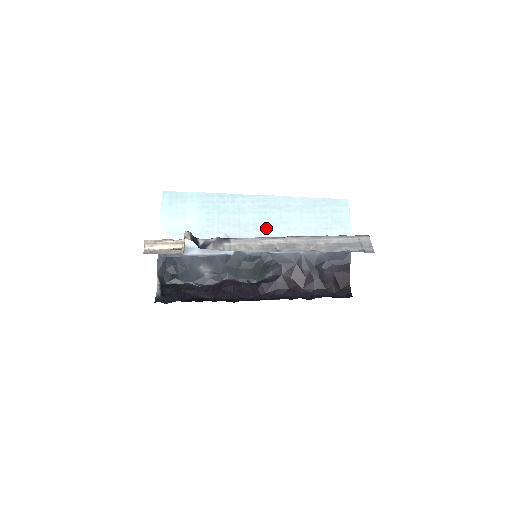
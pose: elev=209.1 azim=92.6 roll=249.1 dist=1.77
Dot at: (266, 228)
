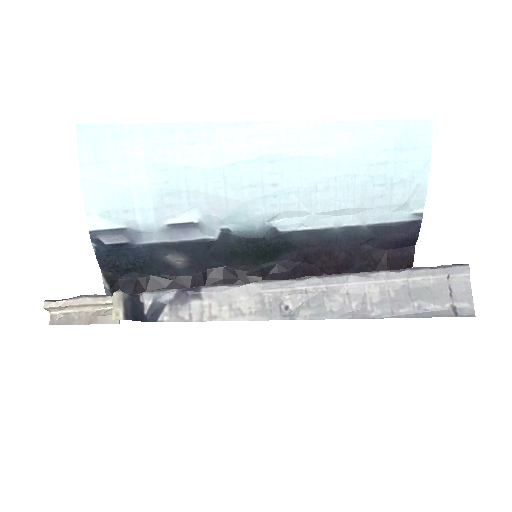
Dot at: (273, 191)
